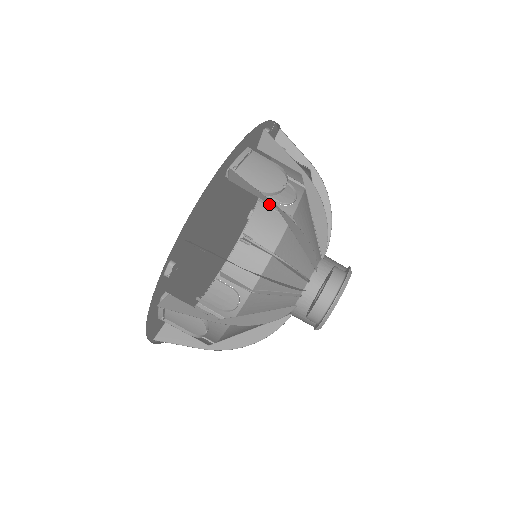
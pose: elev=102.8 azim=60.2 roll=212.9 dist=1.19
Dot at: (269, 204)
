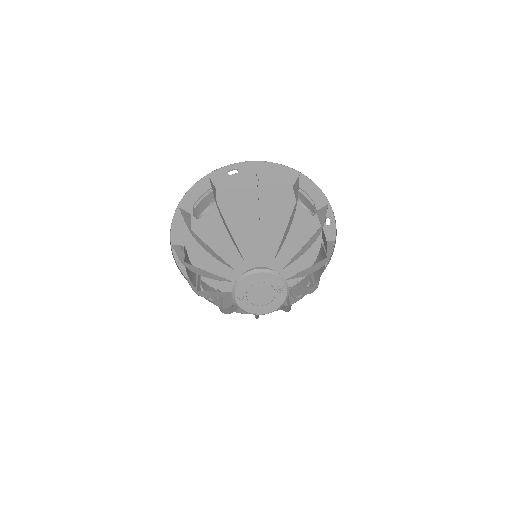
Dot at: occluded
